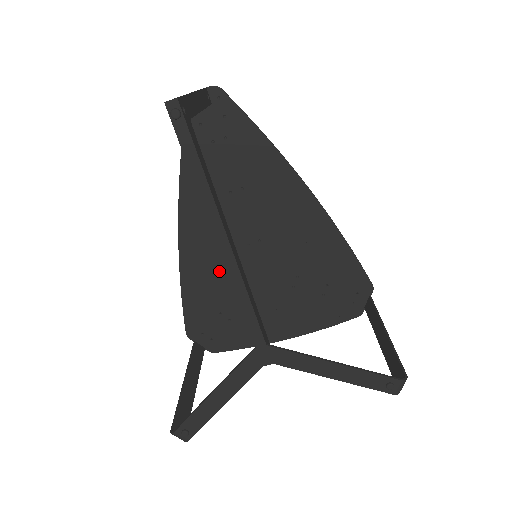
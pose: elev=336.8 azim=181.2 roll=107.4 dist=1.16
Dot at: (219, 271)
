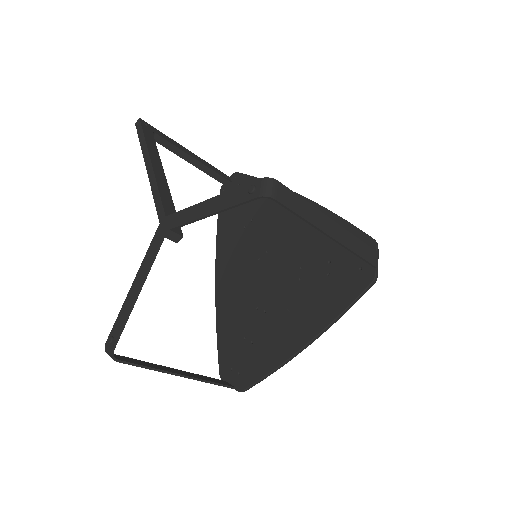
Dot at: (241, 295)
